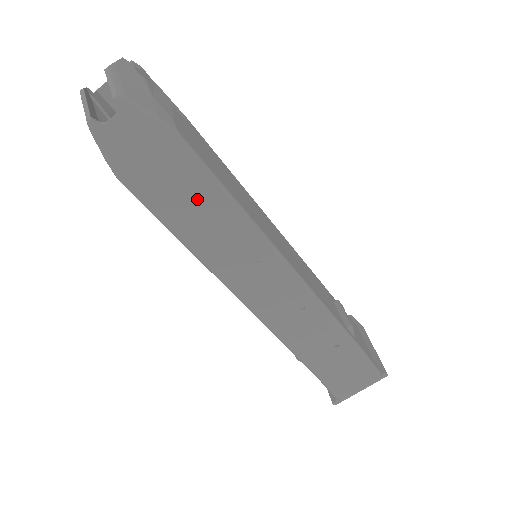
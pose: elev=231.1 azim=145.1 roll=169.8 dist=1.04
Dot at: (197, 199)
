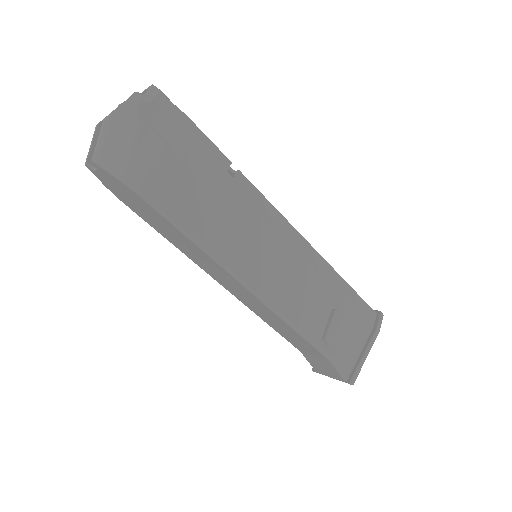
Dot at: (169, 229)
